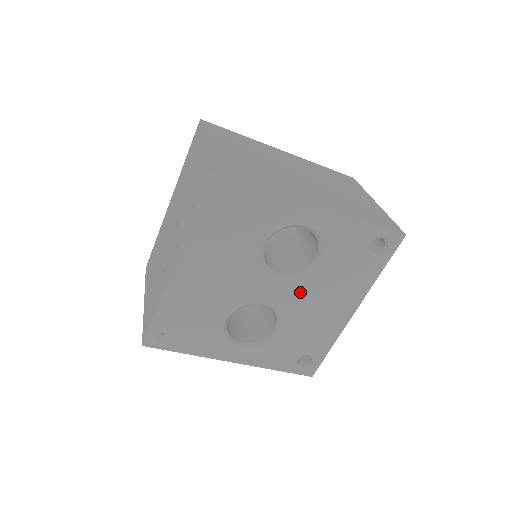
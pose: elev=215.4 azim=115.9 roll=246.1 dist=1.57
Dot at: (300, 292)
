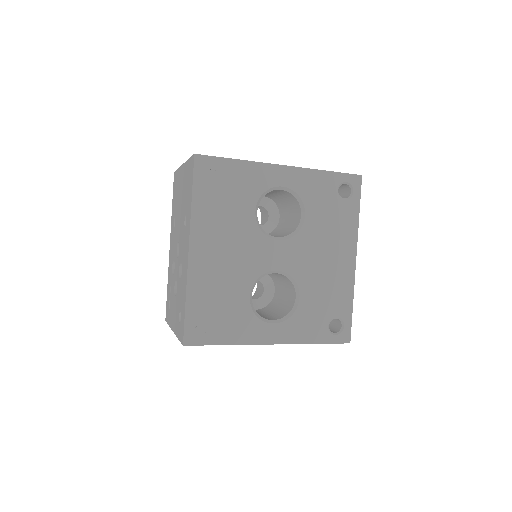
Dot at: (302, 250)
